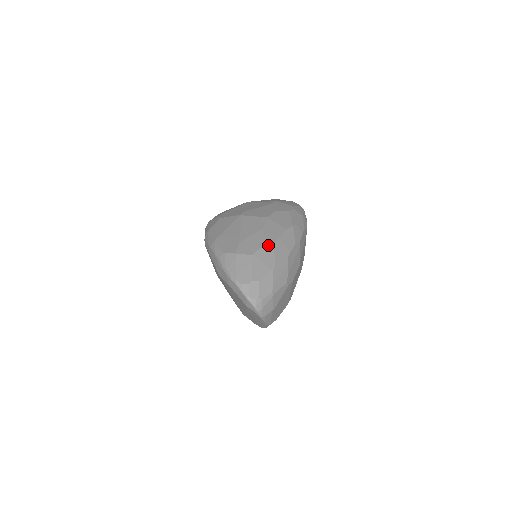
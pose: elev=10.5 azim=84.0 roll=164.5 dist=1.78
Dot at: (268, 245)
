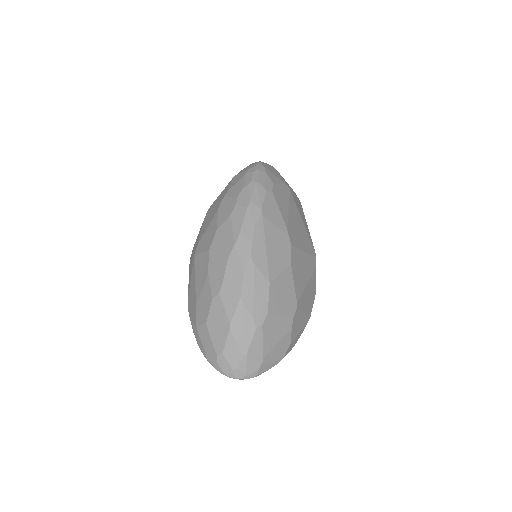
Dot at: (215, 300)
